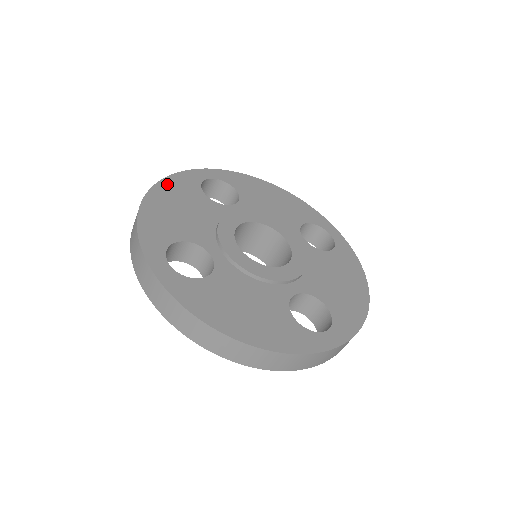
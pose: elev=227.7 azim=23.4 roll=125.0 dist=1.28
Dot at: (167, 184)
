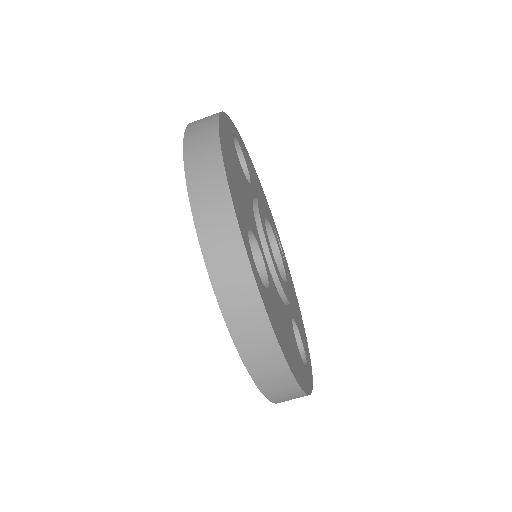
Dot at: occluded
